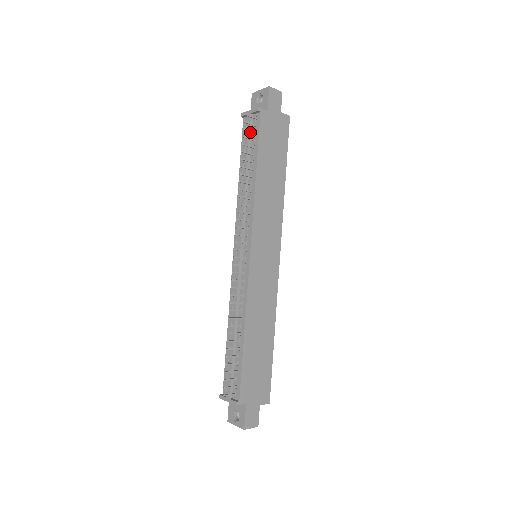
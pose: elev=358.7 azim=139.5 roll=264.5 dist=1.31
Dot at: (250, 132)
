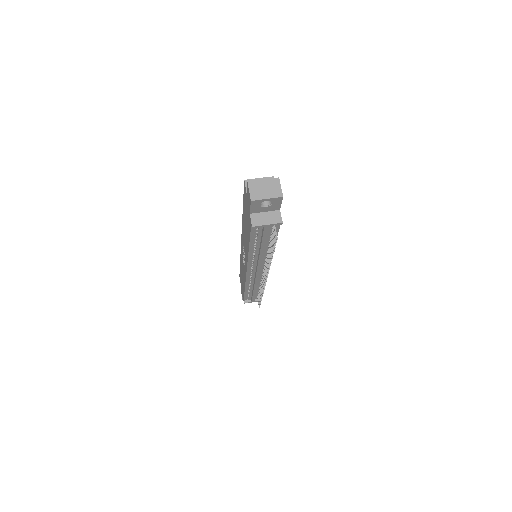
Dot at: (273, 236)
